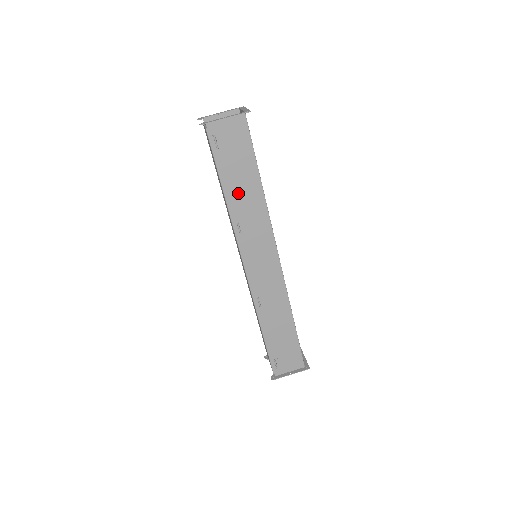
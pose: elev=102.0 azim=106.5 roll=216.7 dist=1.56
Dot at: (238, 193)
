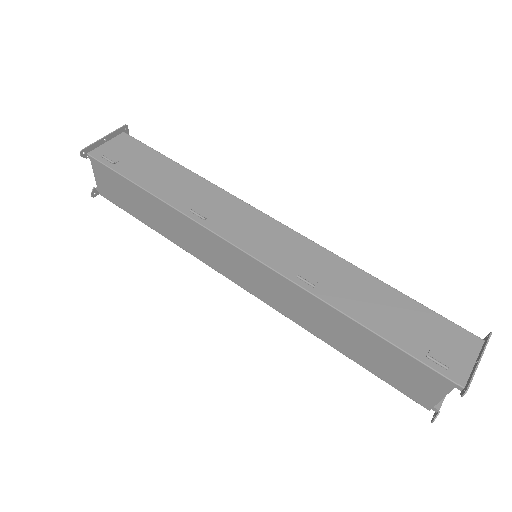
Dot at: (168, 187)
